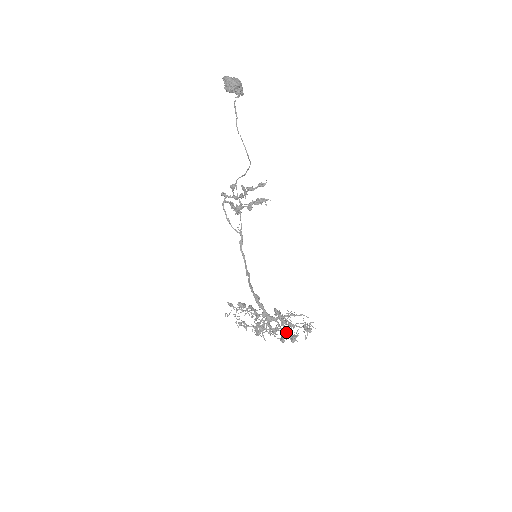
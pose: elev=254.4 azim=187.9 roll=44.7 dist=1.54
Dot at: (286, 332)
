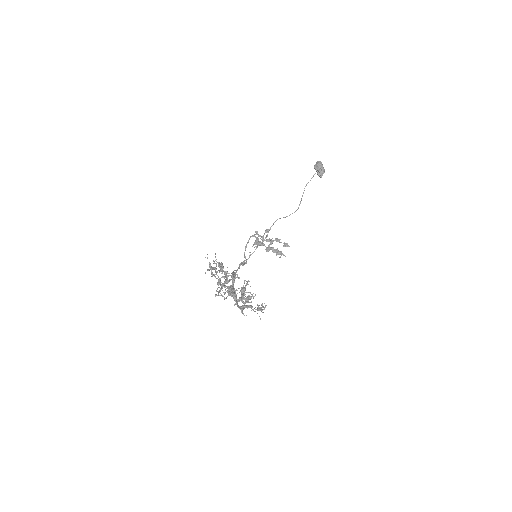
Dot at: occluded
